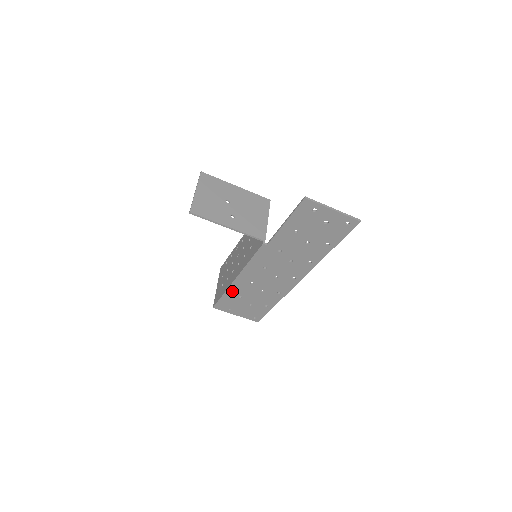
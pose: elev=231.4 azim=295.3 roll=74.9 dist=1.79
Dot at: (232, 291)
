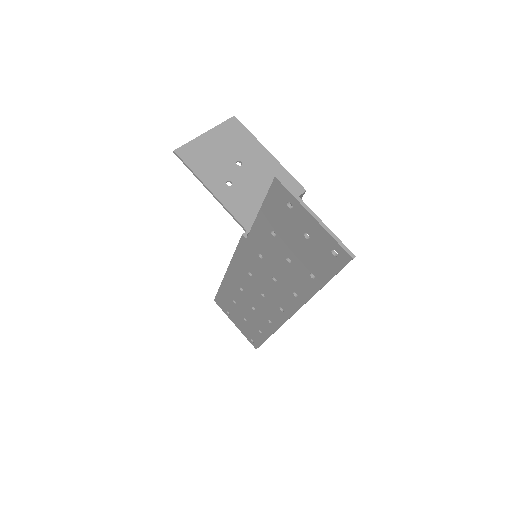
Dot at: (226, 289)
